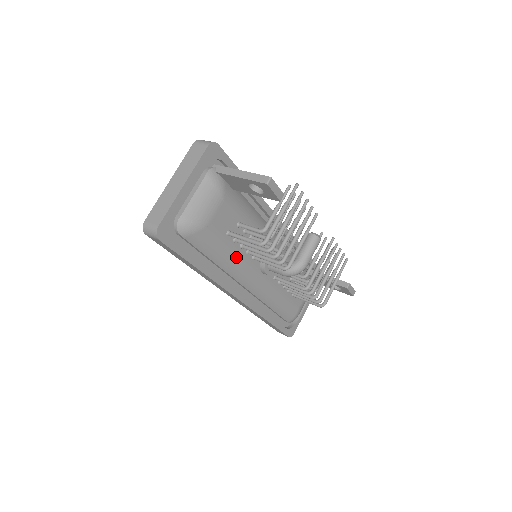
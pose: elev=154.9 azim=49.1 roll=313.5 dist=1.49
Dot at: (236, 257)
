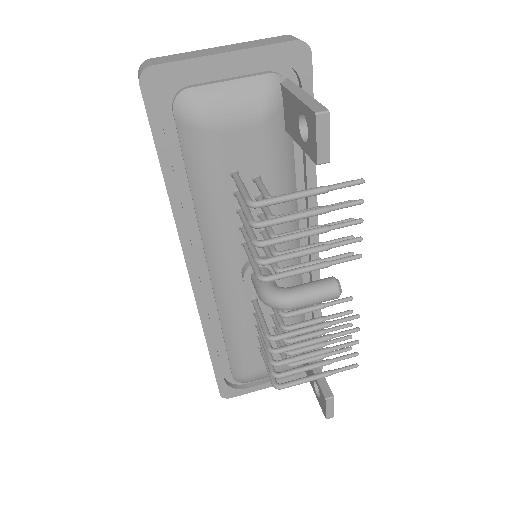
Dot at: (222, 217)
